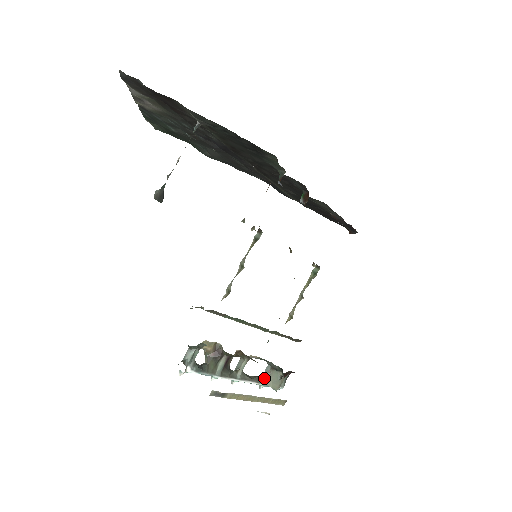
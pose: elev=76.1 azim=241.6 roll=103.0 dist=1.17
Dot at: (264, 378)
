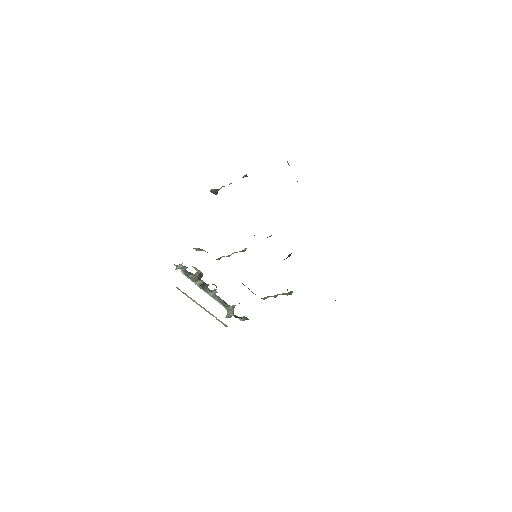
Dot at: (229, 307)
